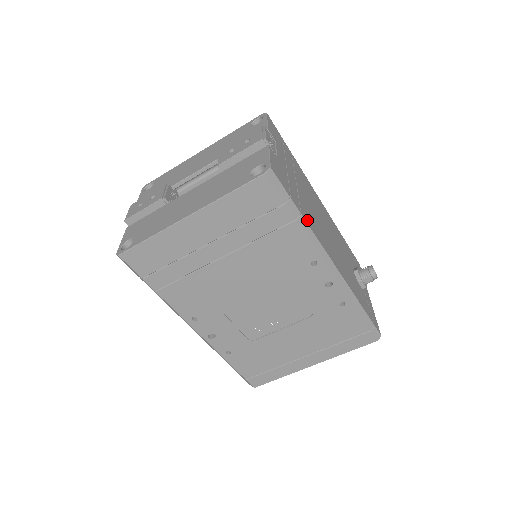
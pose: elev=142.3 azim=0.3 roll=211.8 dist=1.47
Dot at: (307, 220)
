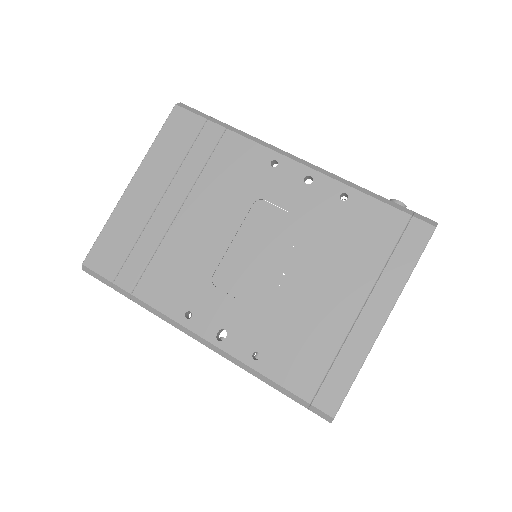
Dot at: occluded
